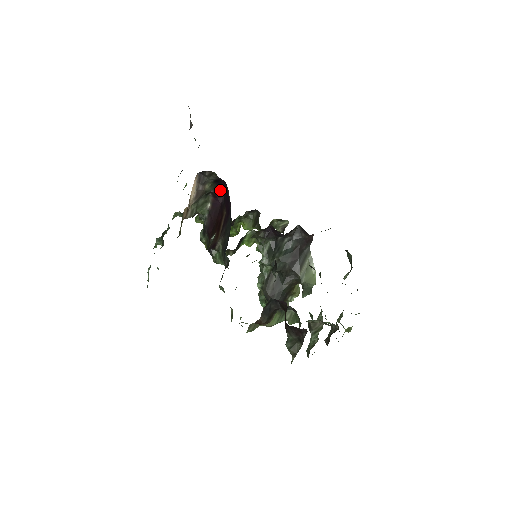
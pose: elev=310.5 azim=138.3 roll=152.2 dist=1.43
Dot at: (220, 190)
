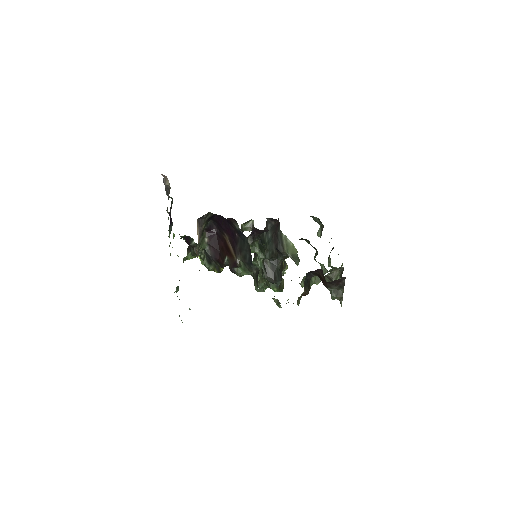
Dot at: (211, 224)
